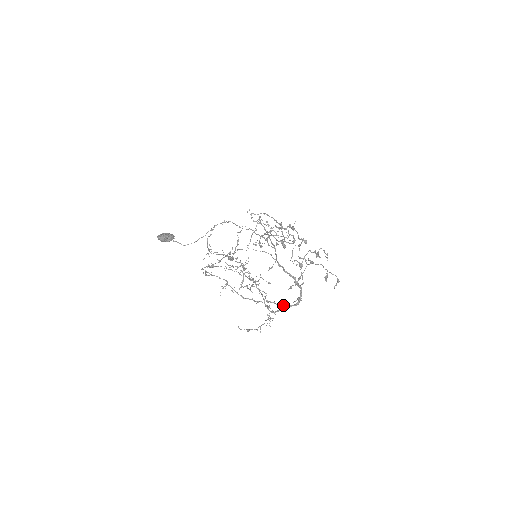
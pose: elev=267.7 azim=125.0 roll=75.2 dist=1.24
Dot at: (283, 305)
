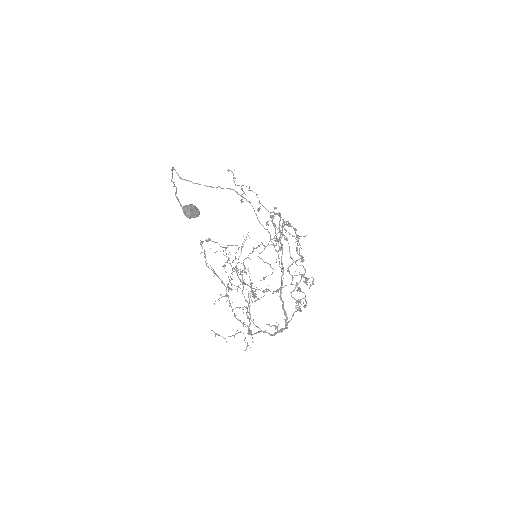
Dot at: occluded
